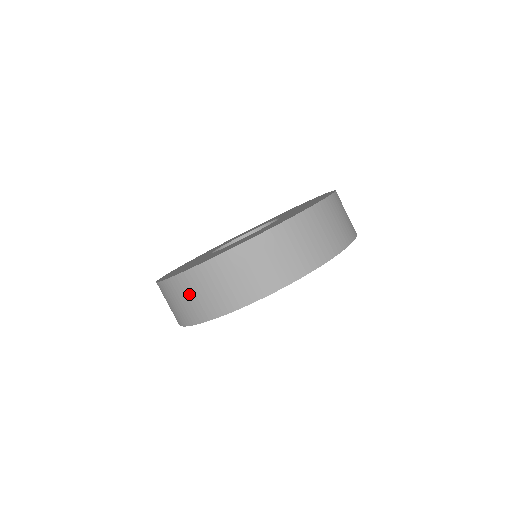
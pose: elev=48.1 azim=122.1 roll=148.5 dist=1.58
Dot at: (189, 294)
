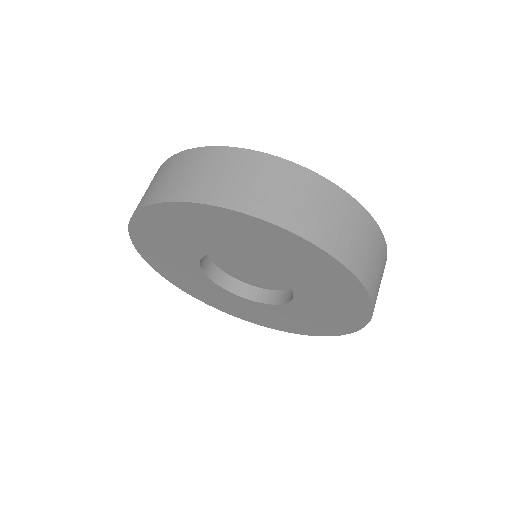
Dot at: (230, 170)
